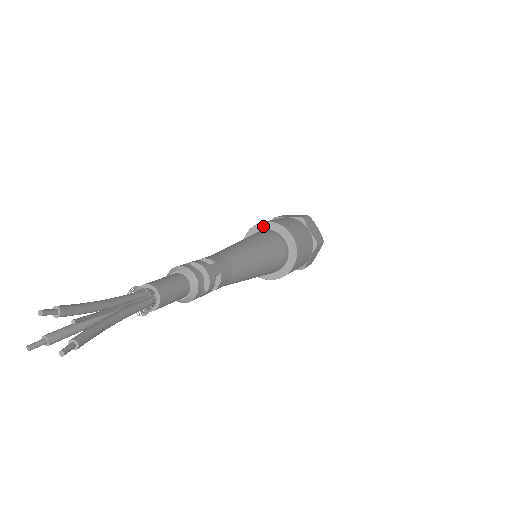
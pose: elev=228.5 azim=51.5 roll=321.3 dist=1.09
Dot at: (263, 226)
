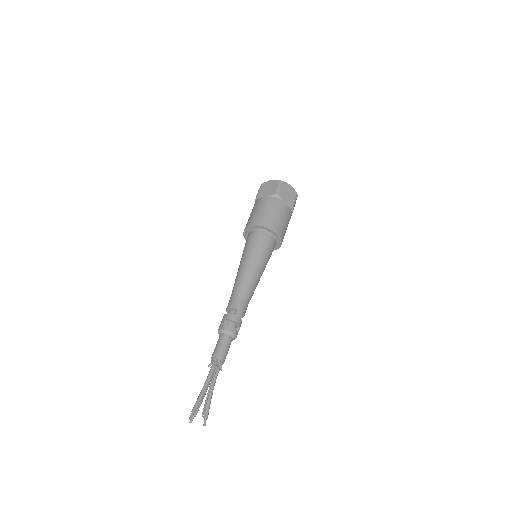
Dot at: (252, 228)
